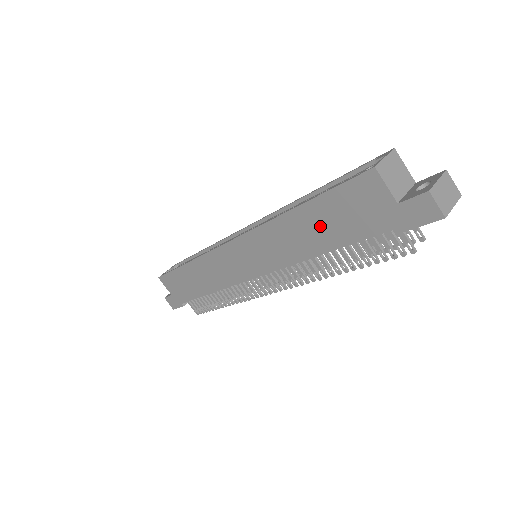
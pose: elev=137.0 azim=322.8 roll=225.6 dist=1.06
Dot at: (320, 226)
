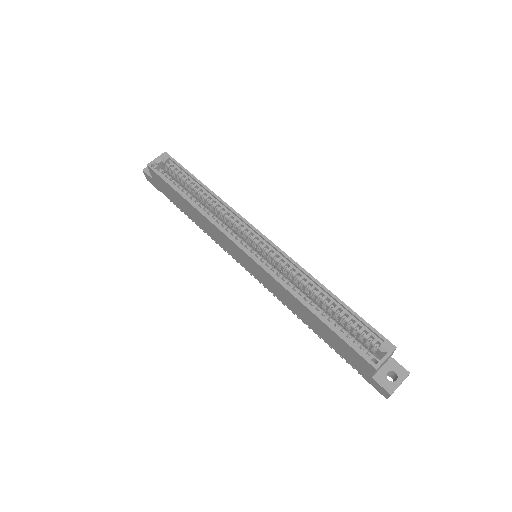
Dot at: (319, 328)
